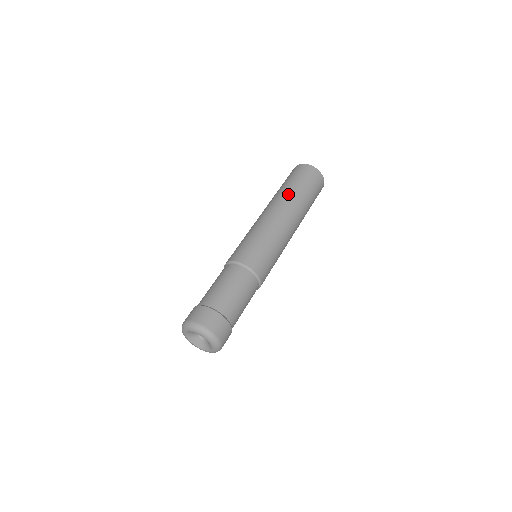
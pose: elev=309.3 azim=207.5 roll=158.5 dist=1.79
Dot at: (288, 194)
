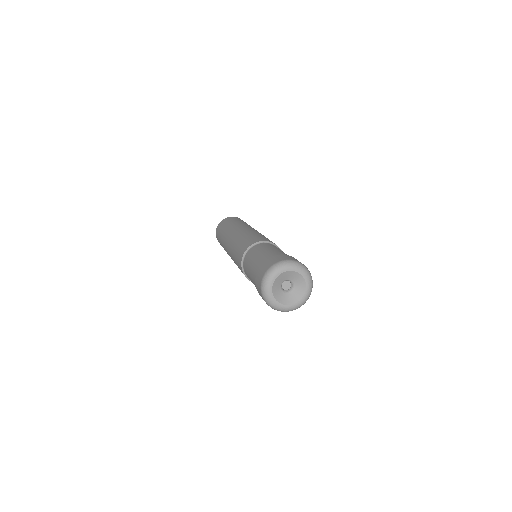
Dot at: occluded
